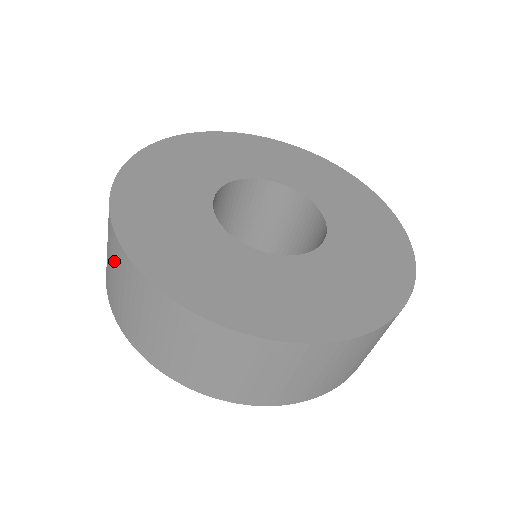
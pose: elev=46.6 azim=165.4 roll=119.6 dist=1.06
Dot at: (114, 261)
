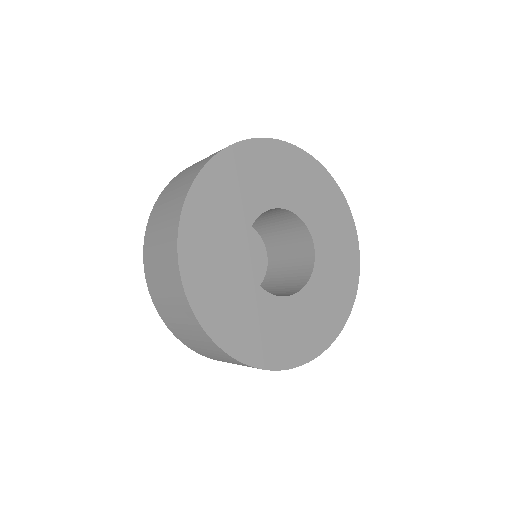
Dot at: (194, 333)
